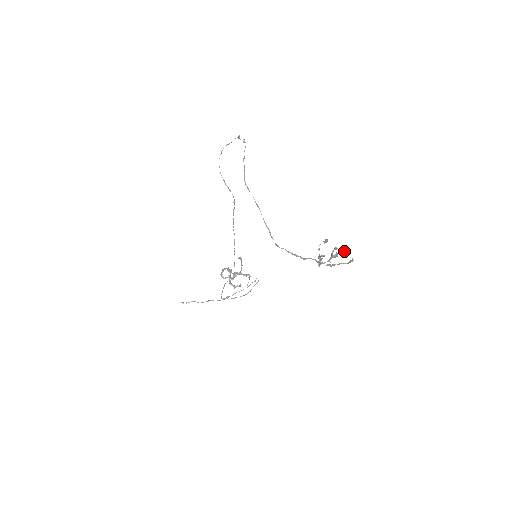
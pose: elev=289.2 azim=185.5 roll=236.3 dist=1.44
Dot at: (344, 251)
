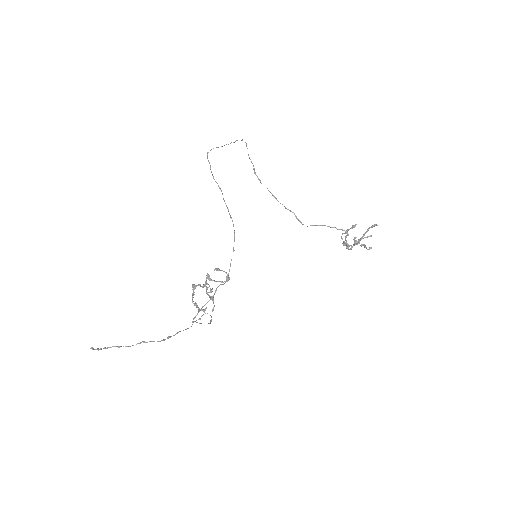
Dot at: (370, 235)
